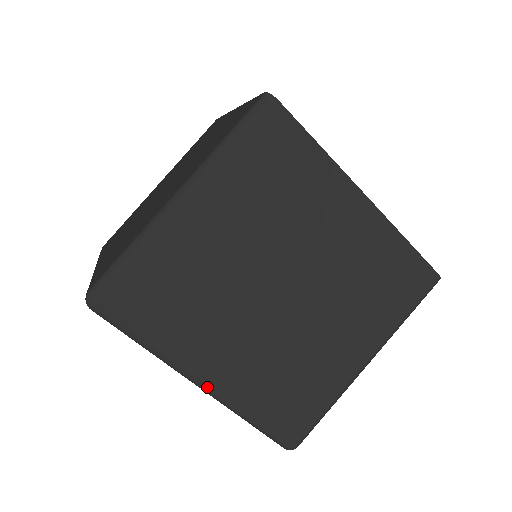
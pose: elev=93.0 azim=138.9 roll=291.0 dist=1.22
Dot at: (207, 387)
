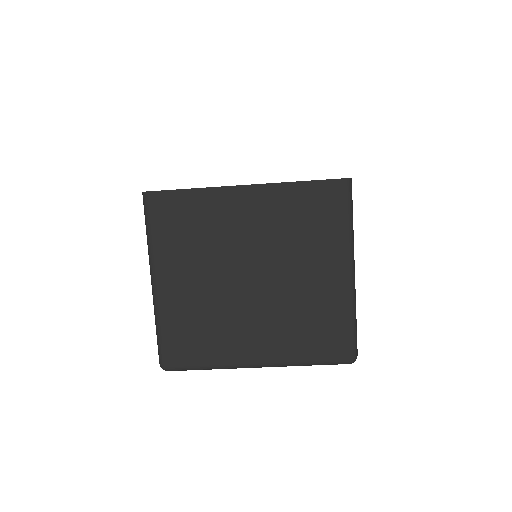
Dot at: (261, 365)
